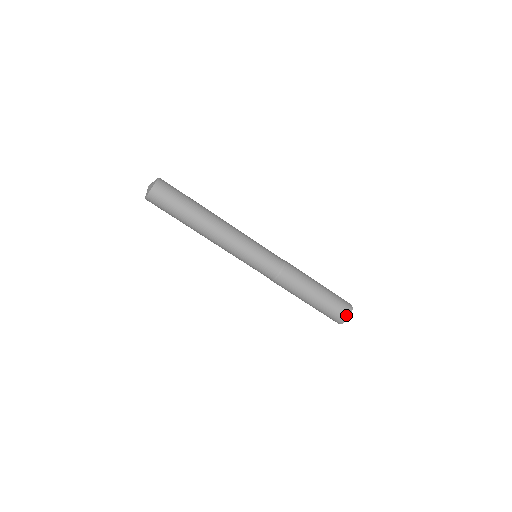
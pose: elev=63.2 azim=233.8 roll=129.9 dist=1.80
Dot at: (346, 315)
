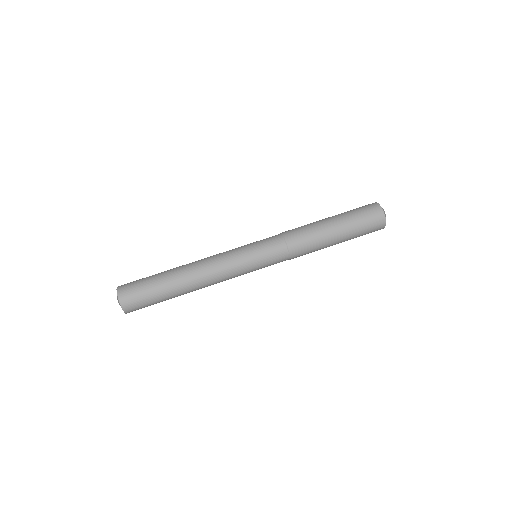
Dot at: (381, 219)
